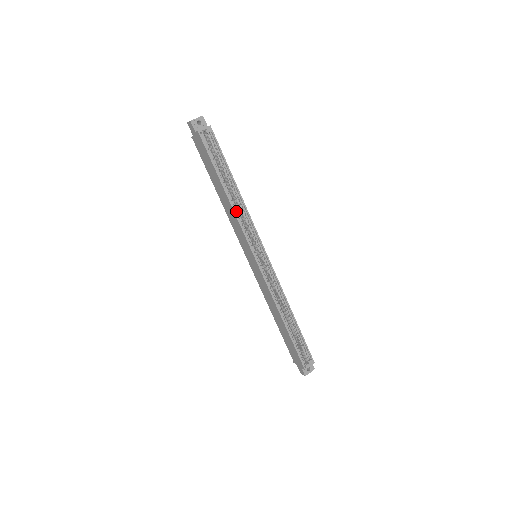
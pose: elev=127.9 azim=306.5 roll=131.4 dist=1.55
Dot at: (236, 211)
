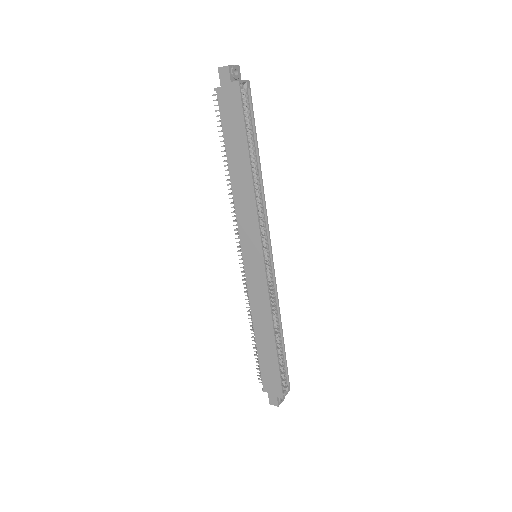
Dot at: (254, 195)
